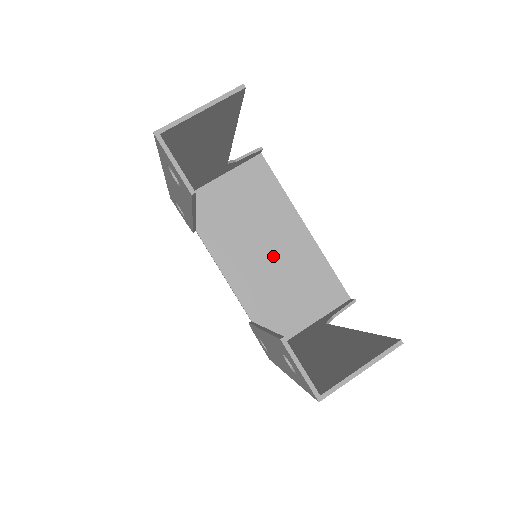
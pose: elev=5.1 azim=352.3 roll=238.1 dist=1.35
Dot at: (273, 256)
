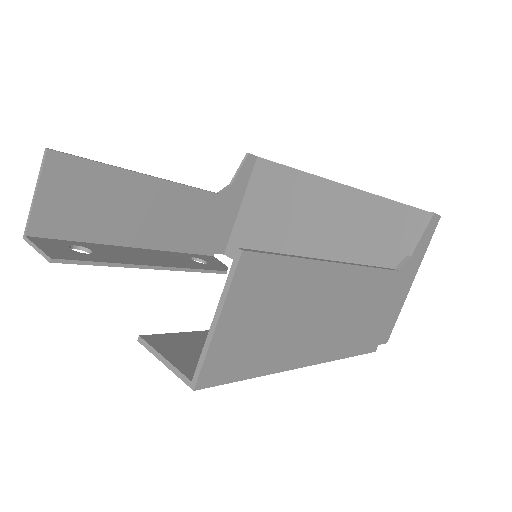
Dot at: (322, 237)
